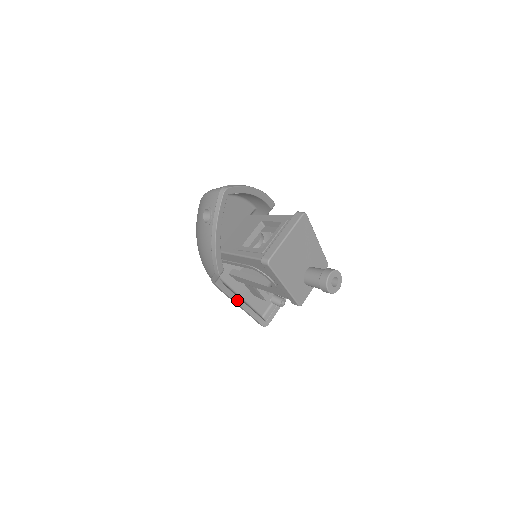
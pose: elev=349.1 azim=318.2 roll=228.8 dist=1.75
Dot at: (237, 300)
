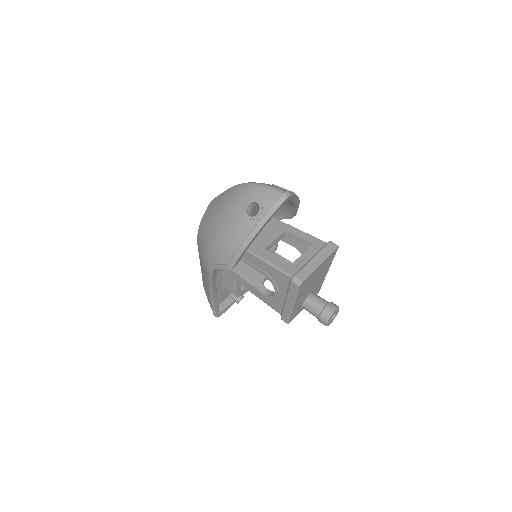
Dot at: (214, 288)
